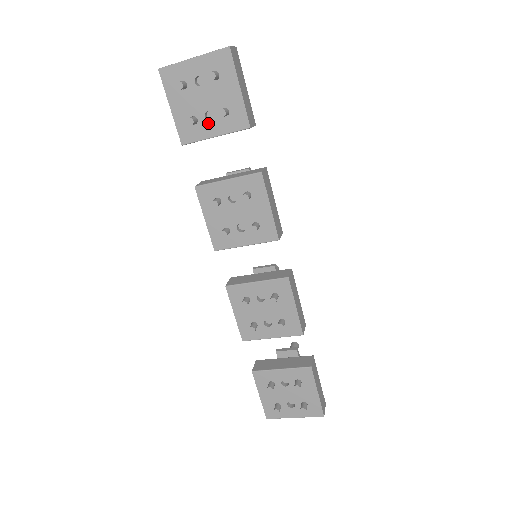
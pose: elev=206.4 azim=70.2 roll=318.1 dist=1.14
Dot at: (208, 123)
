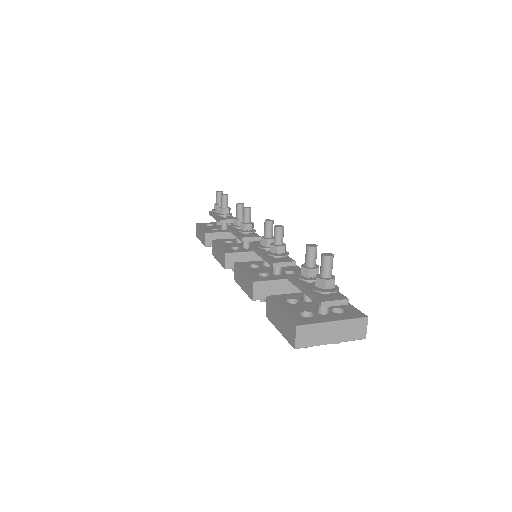
Dot at: occluded
